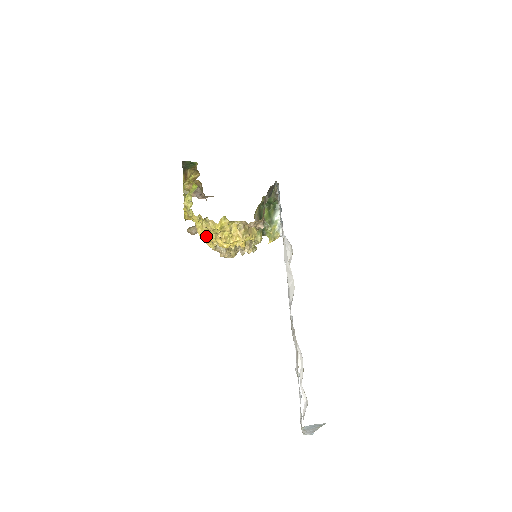
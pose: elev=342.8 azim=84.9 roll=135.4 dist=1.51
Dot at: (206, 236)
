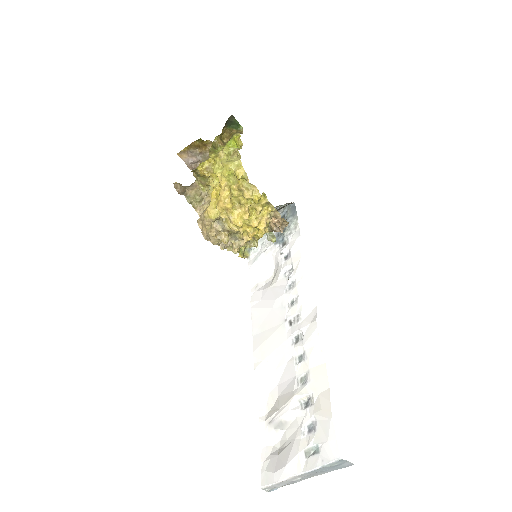
Dot at: (229, 200)
